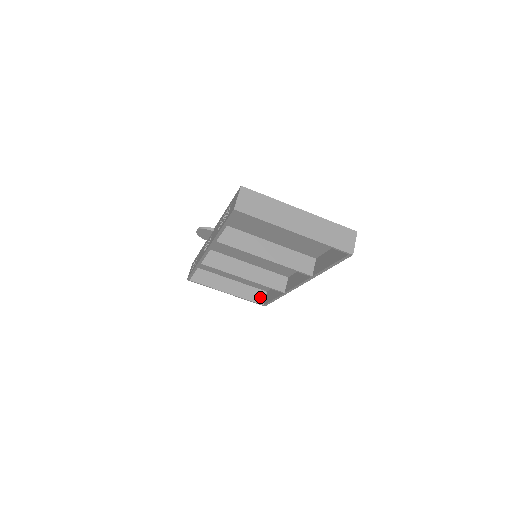
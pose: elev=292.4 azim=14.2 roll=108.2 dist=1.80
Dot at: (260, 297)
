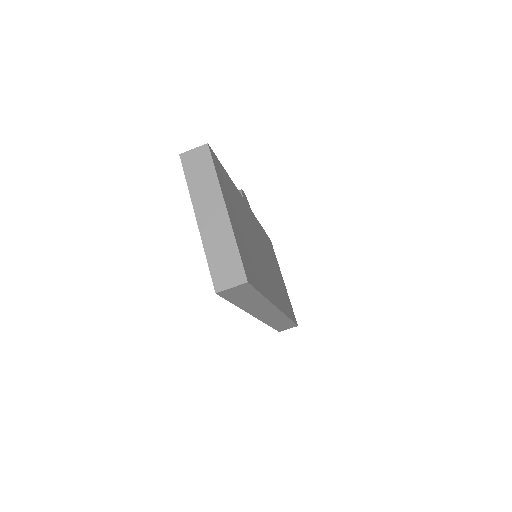
Dot at: occluded
